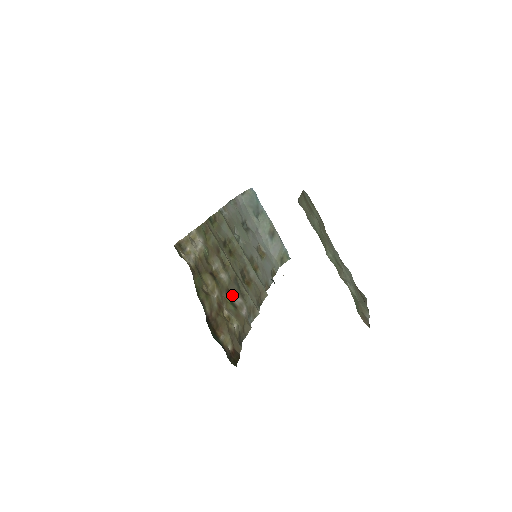
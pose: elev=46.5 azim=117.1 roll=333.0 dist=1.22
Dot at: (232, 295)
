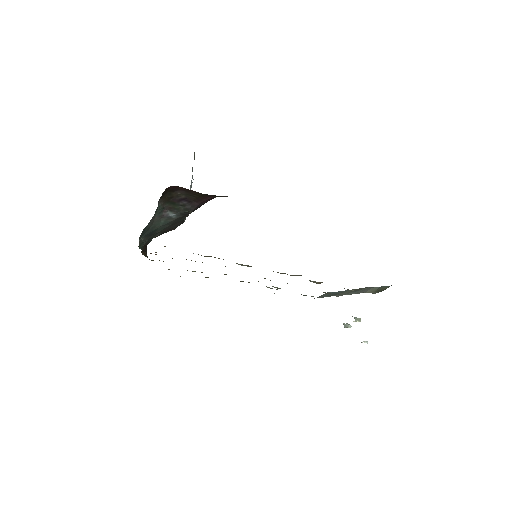
Dot at: occluded
